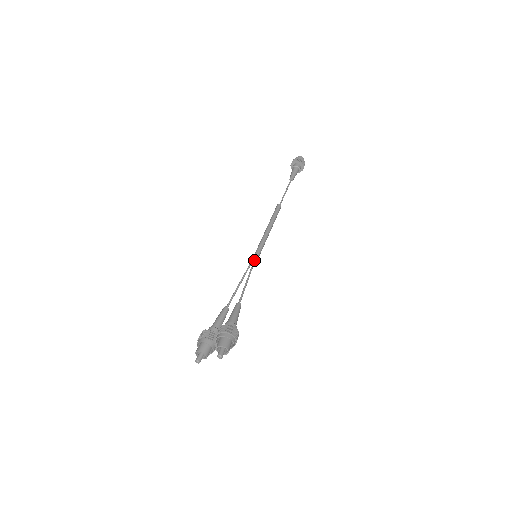
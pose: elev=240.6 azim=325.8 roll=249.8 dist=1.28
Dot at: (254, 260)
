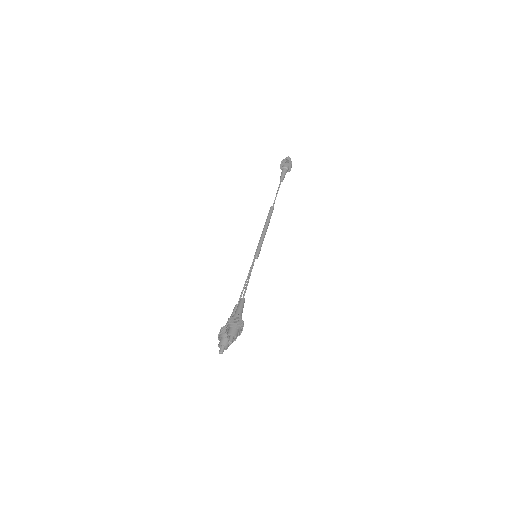
Dot at: (254, 260)
